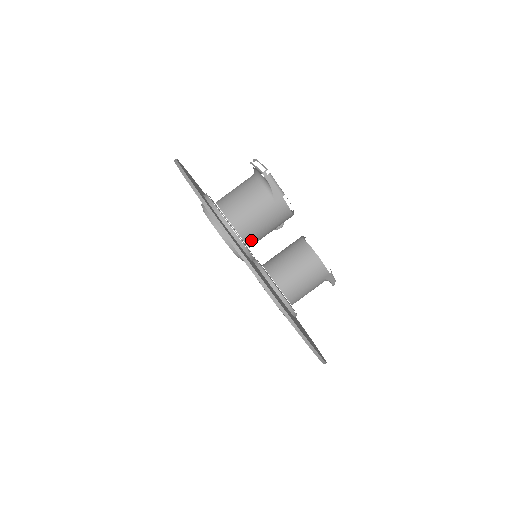
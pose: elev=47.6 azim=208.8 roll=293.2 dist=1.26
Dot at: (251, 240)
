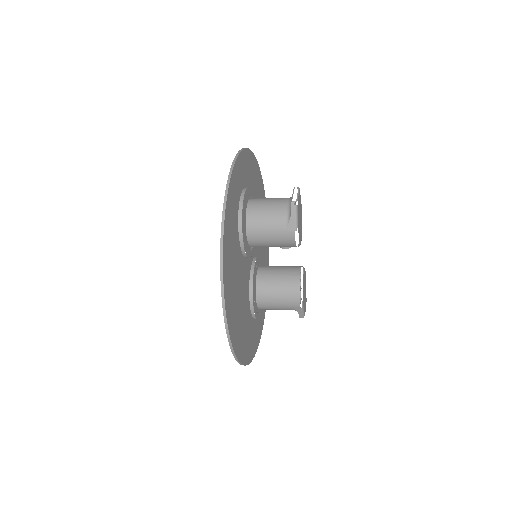
Dot at: (254, 243)
